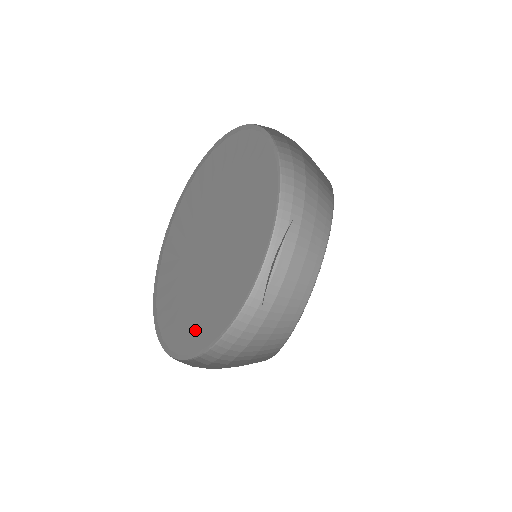
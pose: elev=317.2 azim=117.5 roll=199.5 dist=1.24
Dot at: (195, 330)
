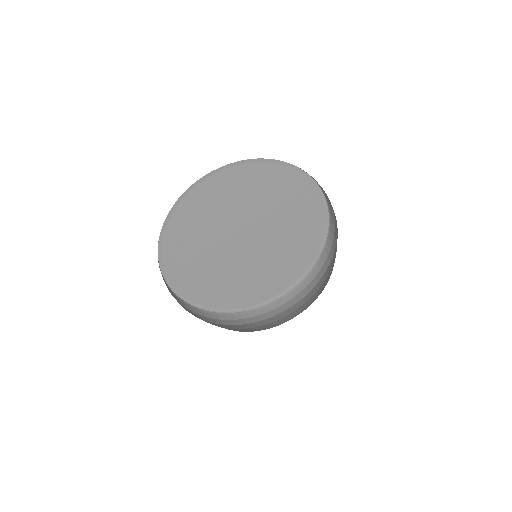
Dot at: (250, 293)
